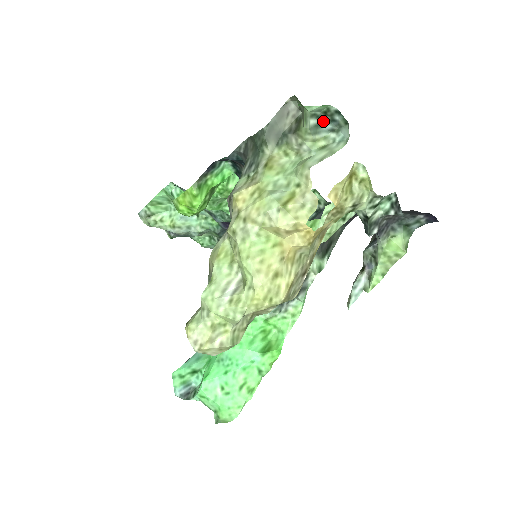
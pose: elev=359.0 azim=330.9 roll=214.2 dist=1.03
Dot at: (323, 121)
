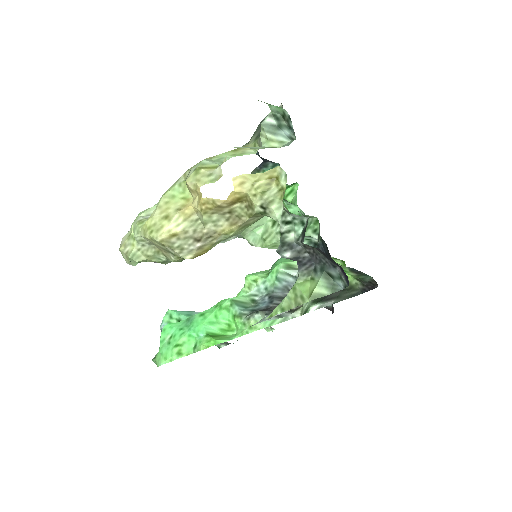
Dot at: (282, 125)
